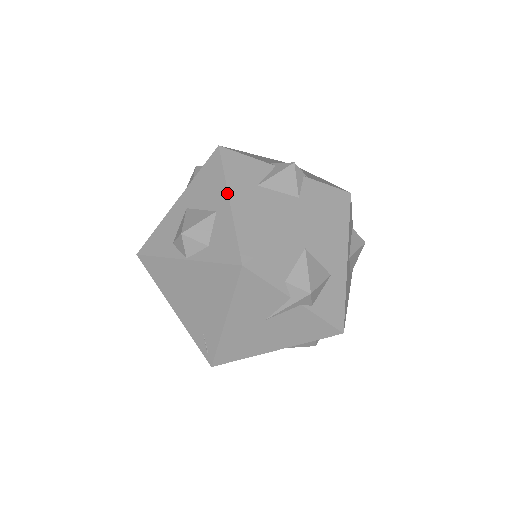
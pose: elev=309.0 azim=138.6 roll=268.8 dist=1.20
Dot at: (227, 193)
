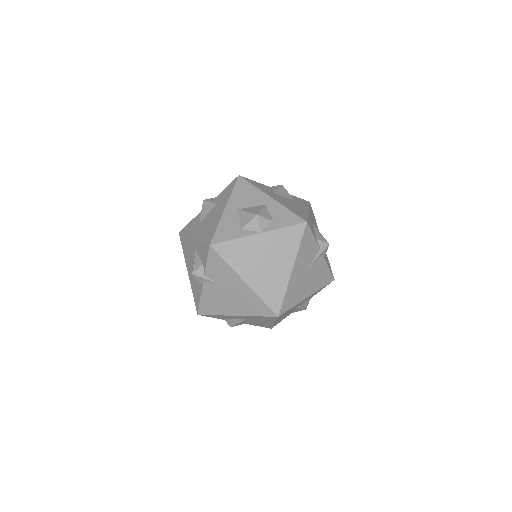
Dot at: (267, 195)
